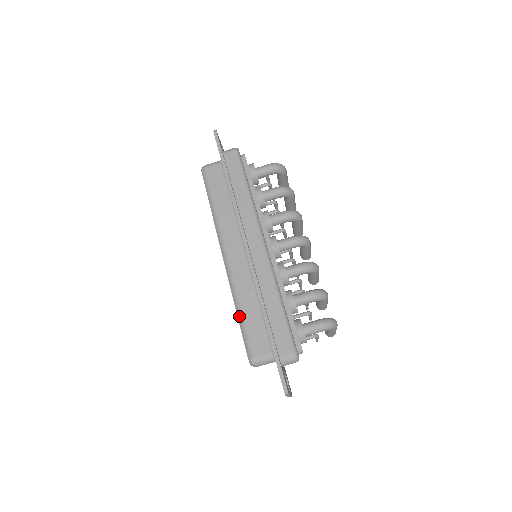
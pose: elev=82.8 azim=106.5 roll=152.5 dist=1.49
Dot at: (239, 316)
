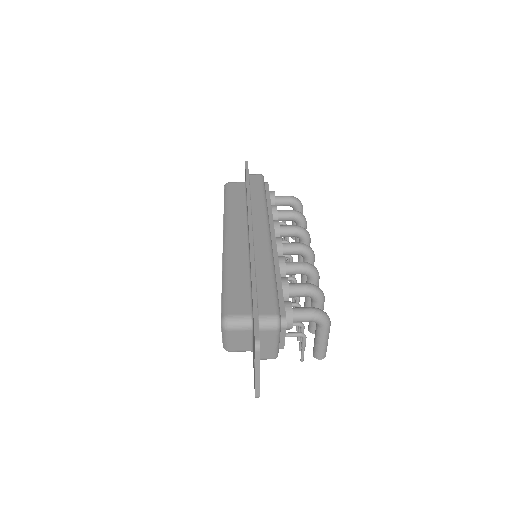
Dot at: (224, 281)
